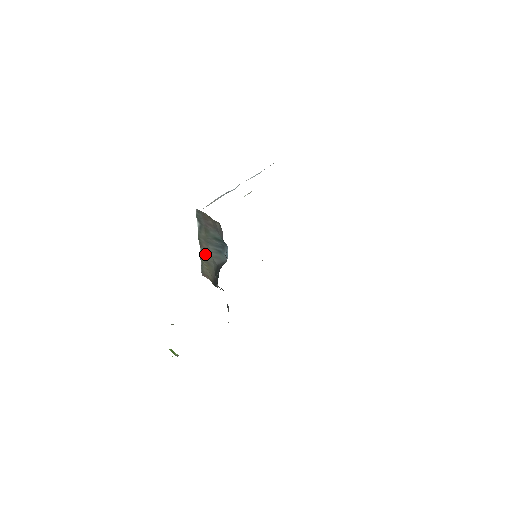
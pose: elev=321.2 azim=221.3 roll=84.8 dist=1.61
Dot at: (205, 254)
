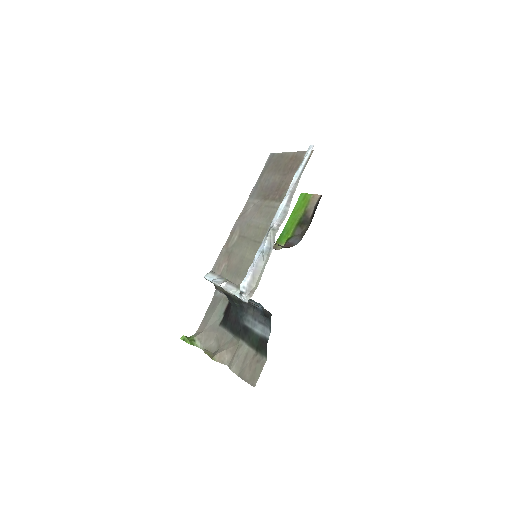
Dot at: occluded
